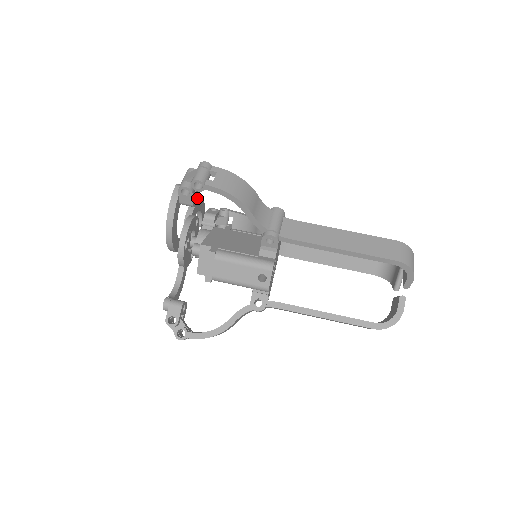
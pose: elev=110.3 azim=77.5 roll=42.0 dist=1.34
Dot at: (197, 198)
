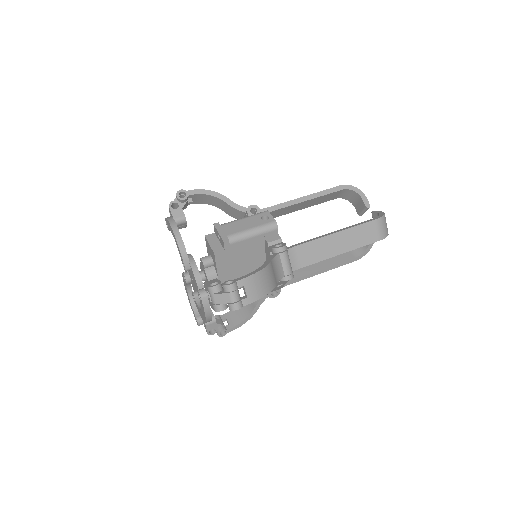
Dot at: (185, 223)
